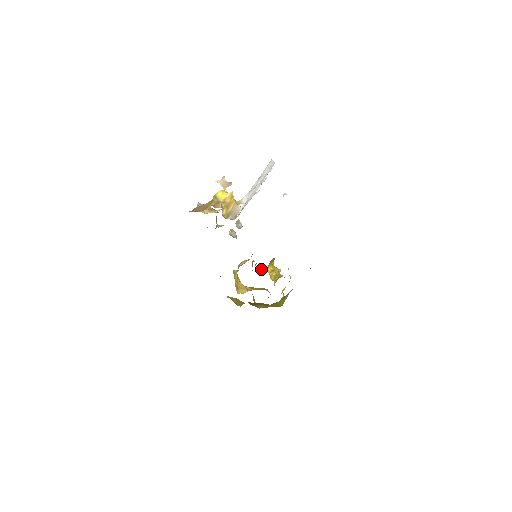
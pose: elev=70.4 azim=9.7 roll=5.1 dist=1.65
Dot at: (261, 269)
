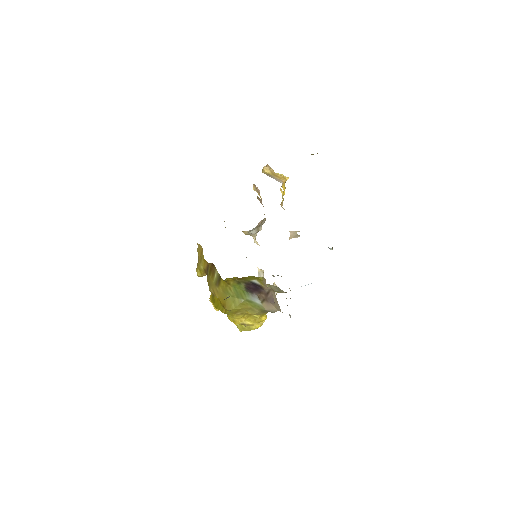
Dot at: occluded
